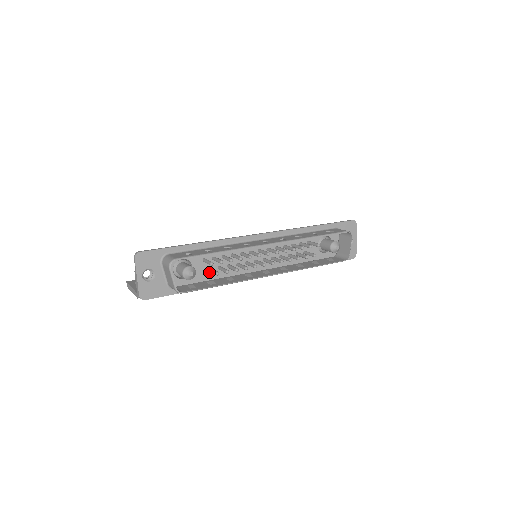
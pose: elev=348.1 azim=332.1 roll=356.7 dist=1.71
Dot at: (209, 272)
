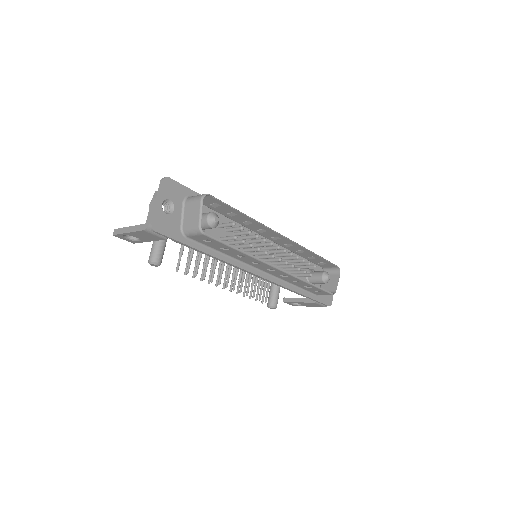
Dot at: occluded
